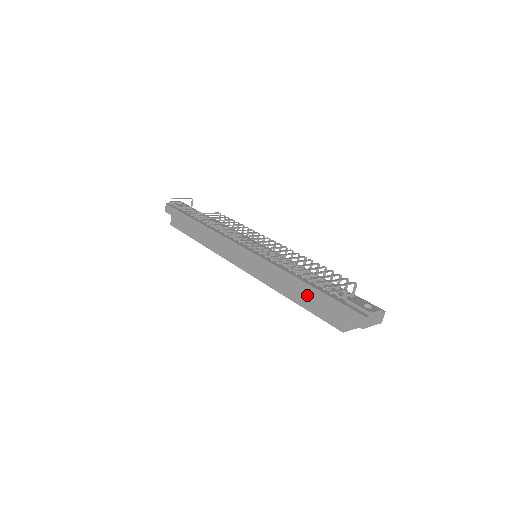
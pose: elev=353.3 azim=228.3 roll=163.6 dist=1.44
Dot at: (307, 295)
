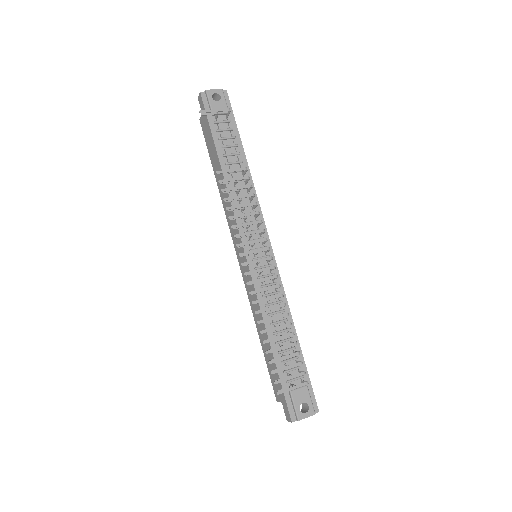
Dot at: occluded
